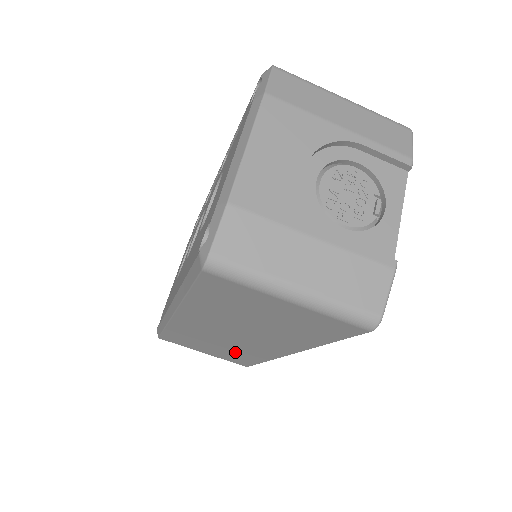
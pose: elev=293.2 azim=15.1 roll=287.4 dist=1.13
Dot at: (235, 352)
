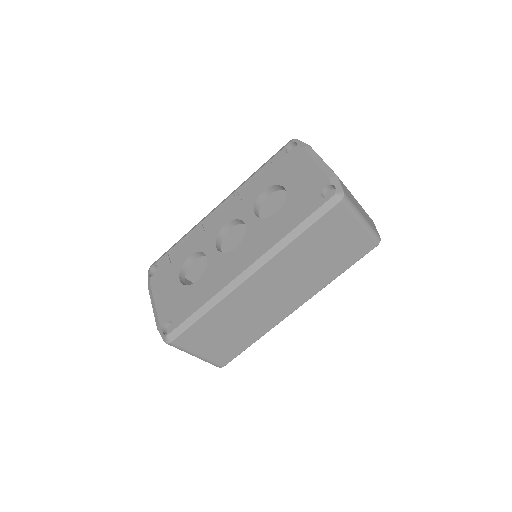
Dot at: (245, 331)
